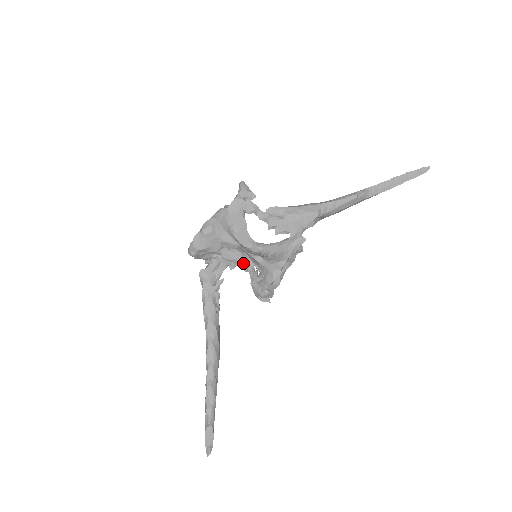
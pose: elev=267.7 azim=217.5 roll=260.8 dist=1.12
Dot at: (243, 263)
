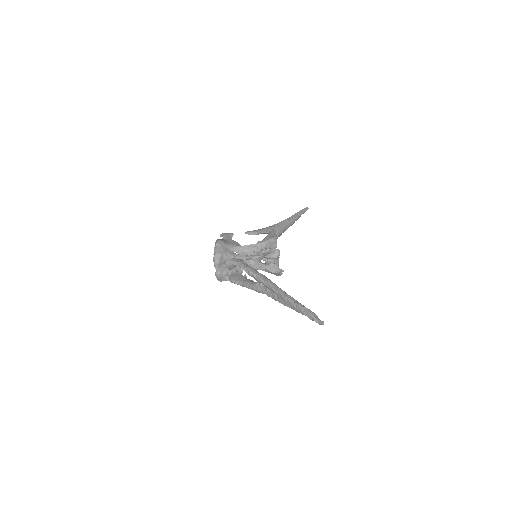
Dot at: (252, 256)
